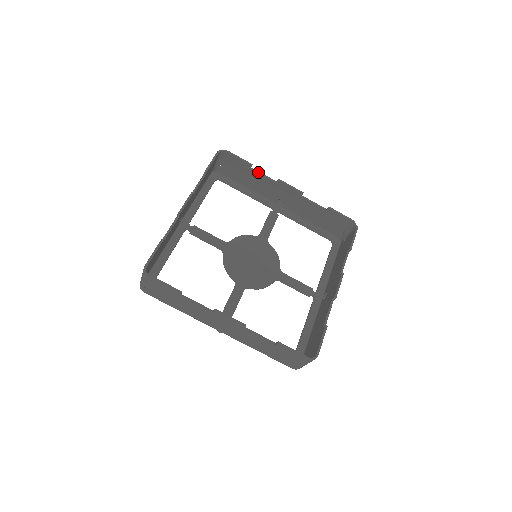
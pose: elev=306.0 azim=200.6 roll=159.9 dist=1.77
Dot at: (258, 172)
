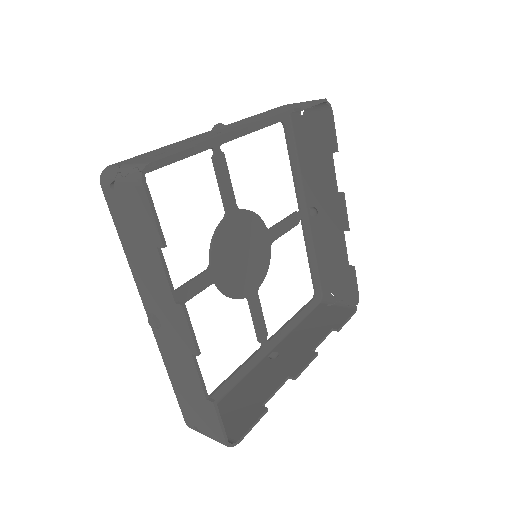
Dot at: (333, 164)
